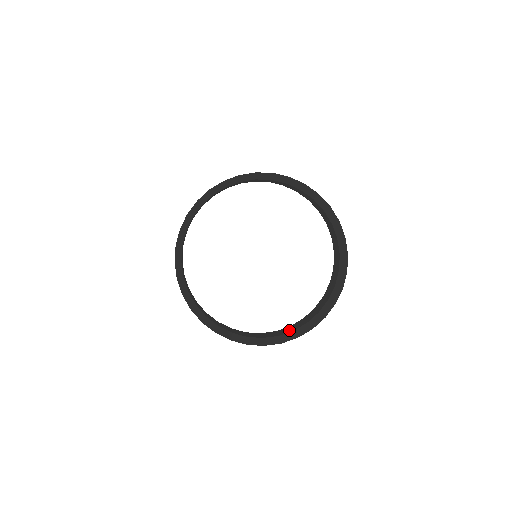
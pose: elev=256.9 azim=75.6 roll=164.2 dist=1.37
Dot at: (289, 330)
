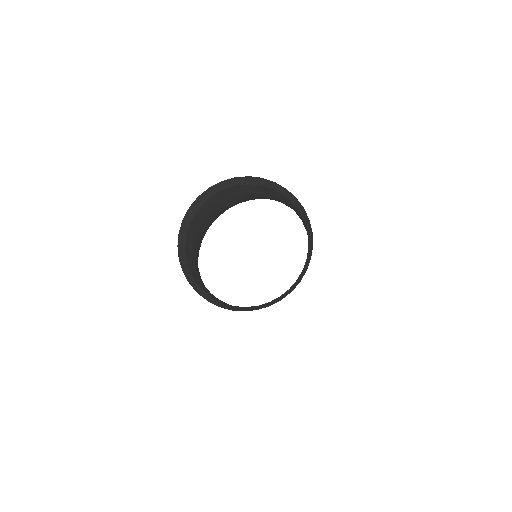
Dot at: occluded
